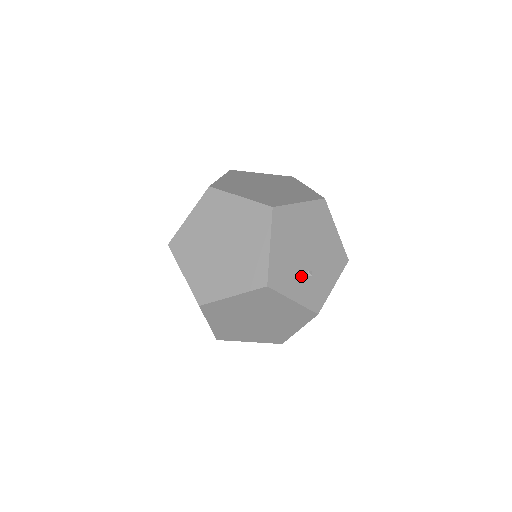
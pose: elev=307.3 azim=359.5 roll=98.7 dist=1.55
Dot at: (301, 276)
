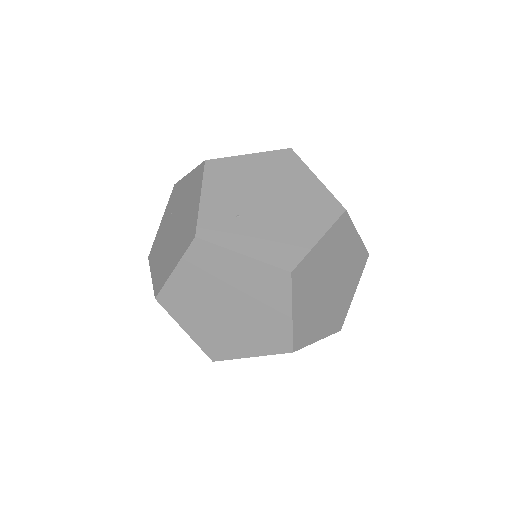
Dot at: occluded
